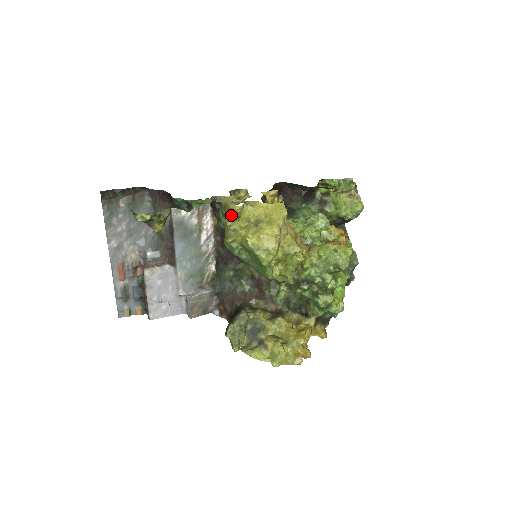
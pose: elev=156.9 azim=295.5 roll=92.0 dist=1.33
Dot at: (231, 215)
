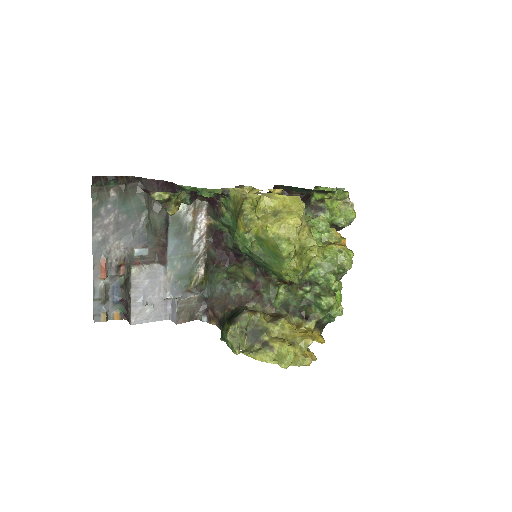
Dot at: (247, 204)
